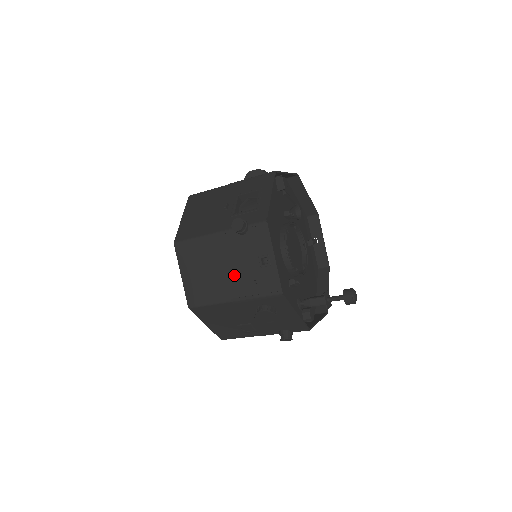
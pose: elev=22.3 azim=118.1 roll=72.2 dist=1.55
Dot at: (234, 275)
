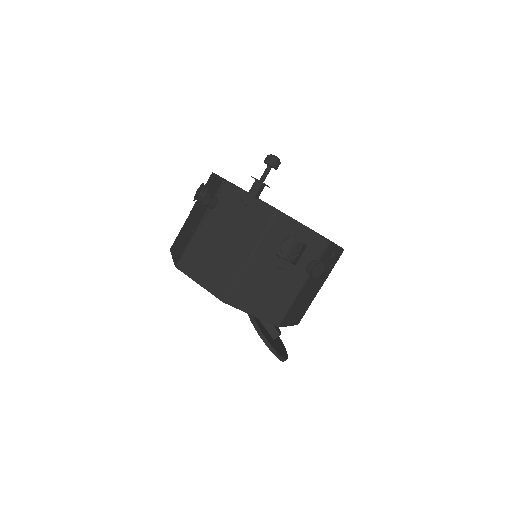
Dot at: occluded
